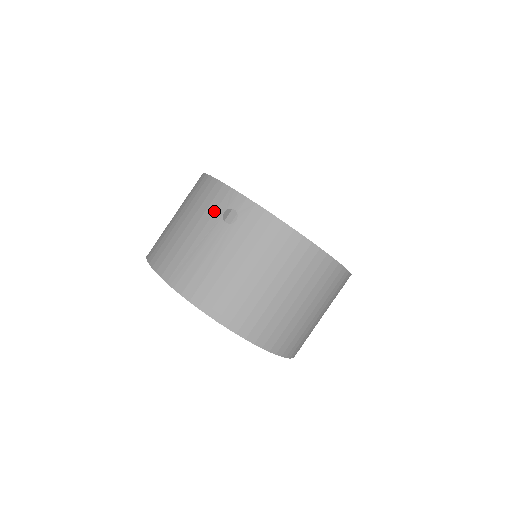
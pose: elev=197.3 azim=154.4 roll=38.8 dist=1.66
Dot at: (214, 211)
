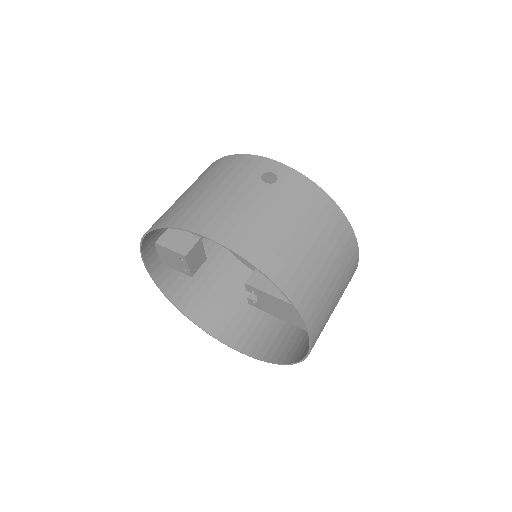
Dot at: (250, 174)
